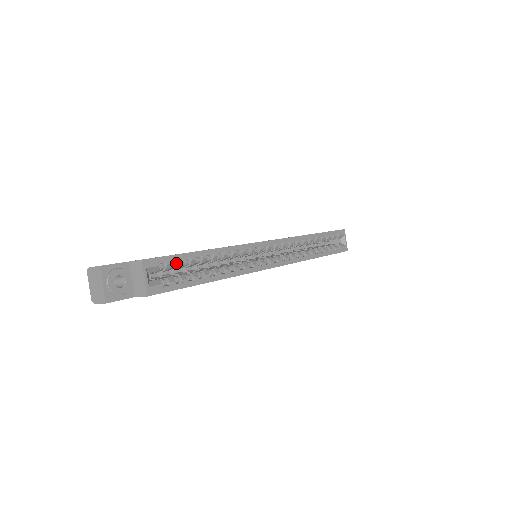
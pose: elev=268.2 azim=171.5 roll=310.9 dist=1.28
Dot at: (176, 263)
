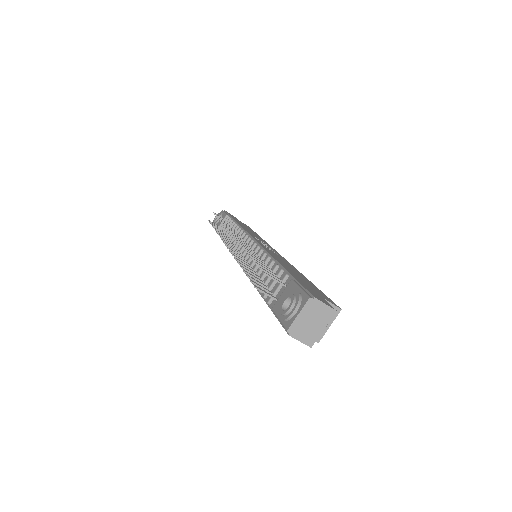
Dot at: occluded
